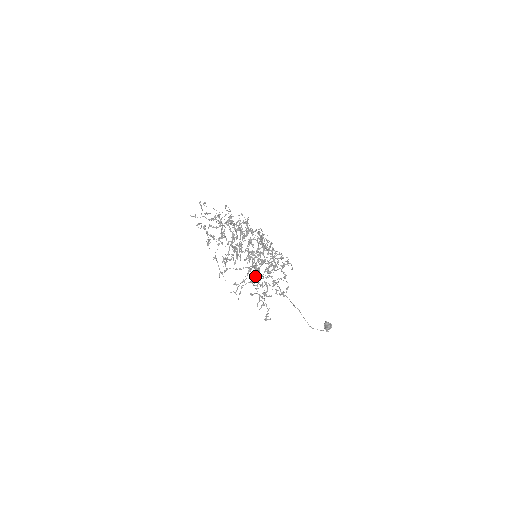
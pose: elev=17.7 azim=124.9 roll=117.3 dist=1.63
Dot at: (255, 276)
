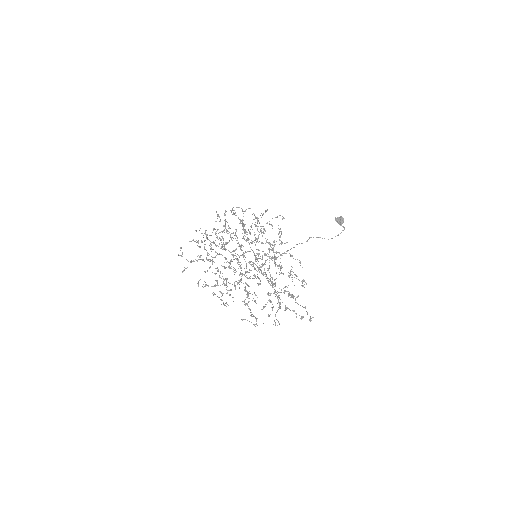
Dot at: (278, 300)
